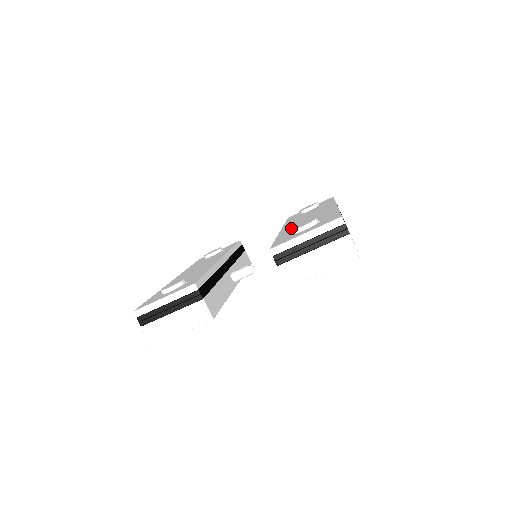
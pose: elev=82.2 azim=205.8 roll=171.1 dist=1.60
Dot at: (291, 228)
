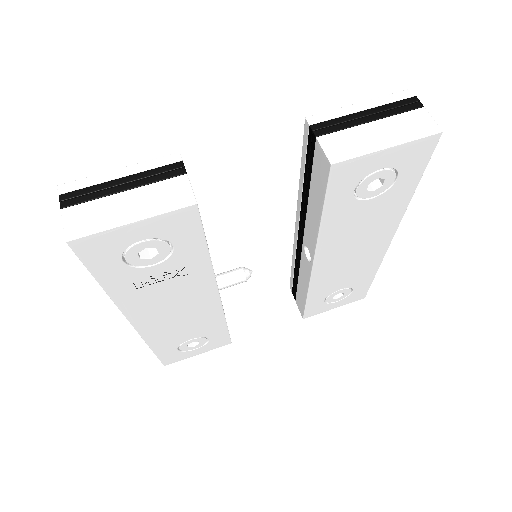
Dot at: occluded
